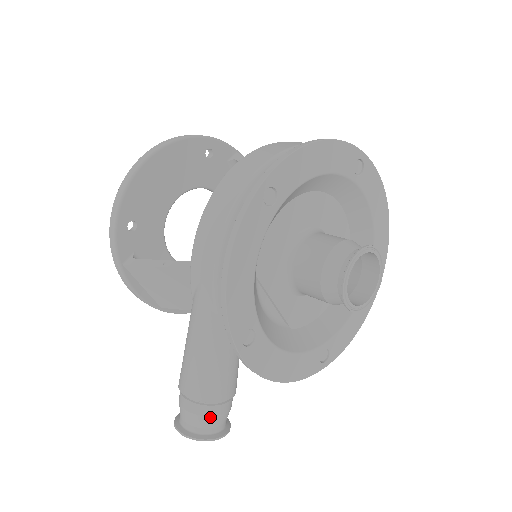
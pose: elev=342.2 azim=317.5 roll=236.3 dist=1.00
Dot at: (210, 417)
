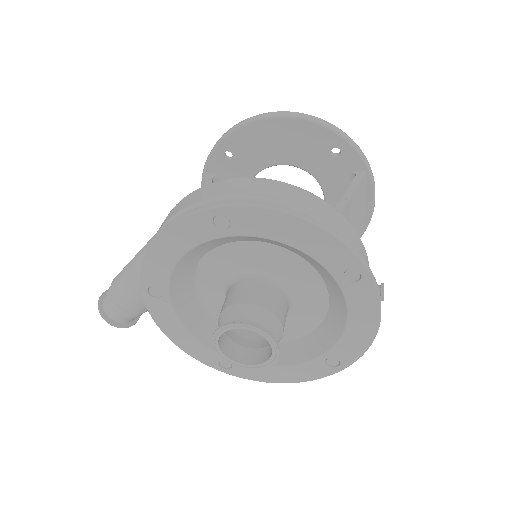
Dot at: (111, 307)
